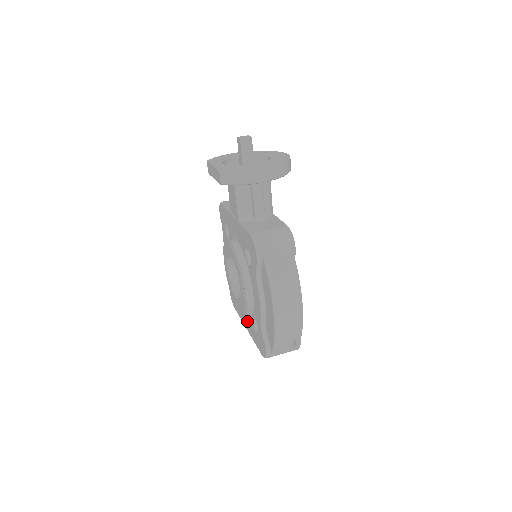
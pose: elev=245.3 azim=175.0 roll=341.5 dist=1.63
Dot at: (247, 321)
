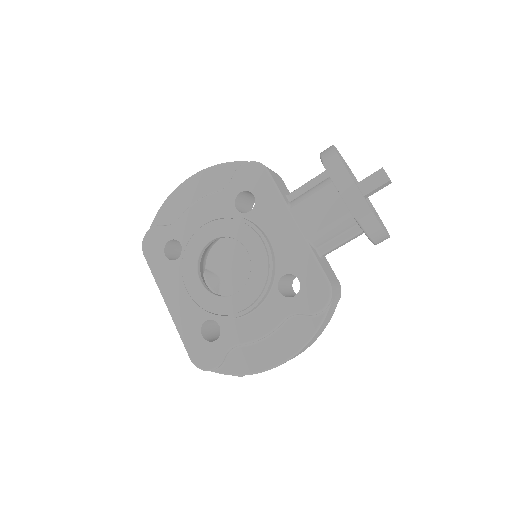
Dot at: (183, 304)
